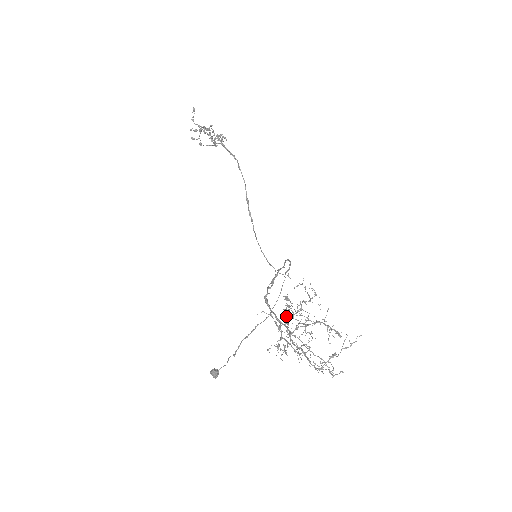
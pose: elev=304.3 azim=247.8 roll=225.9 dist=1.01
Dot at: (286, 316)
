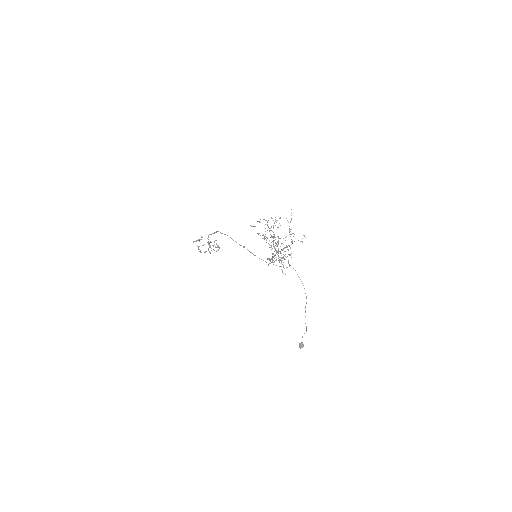
Dot at: occluded
